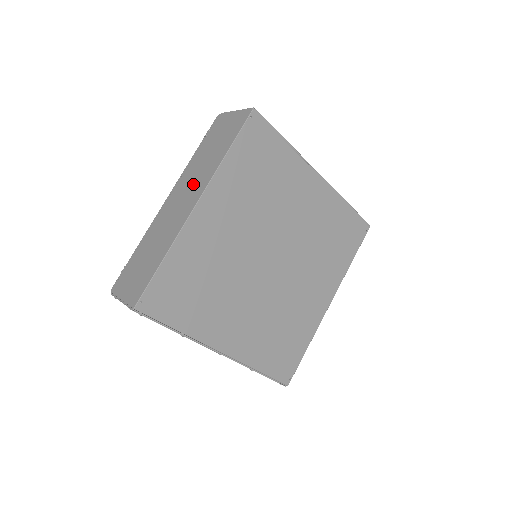
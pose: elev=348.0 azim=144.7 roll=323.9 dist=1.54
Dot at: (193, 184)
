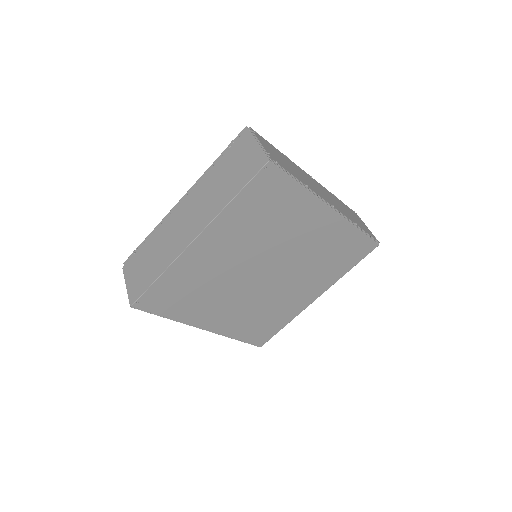
Dot at: (200, 208)
